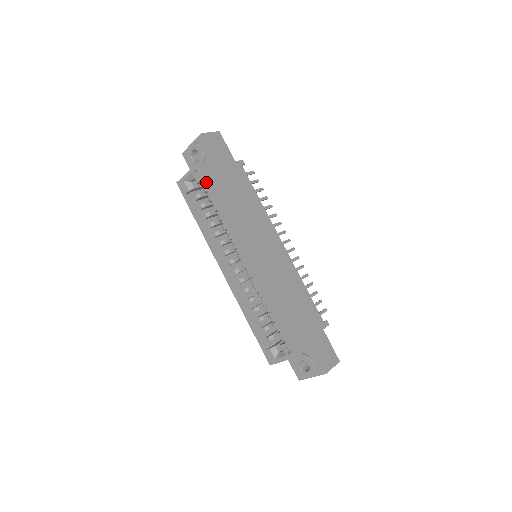
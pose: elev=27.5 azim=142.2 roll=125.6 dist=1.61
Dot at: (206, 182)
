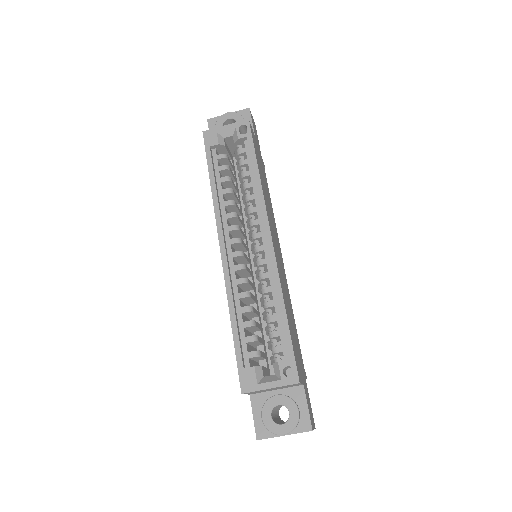
Dot at: (253, 141)
